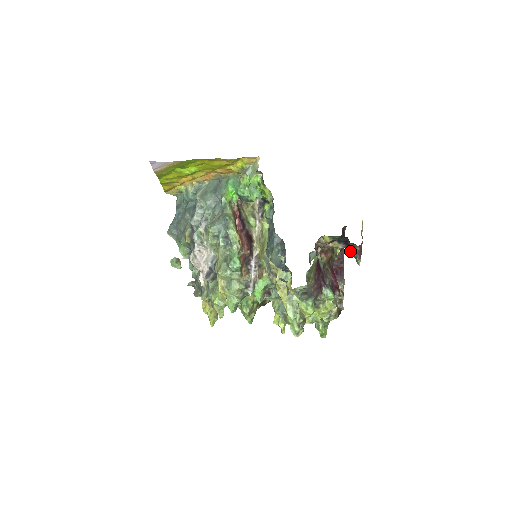
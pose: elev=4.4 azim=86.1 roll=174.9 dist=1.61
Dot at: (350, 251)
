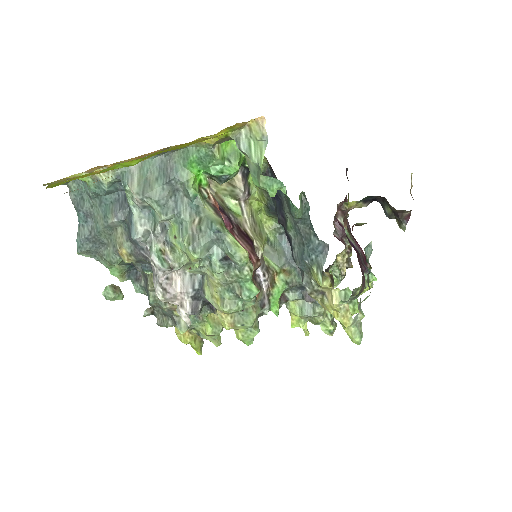
Dot at: (387, 213)
